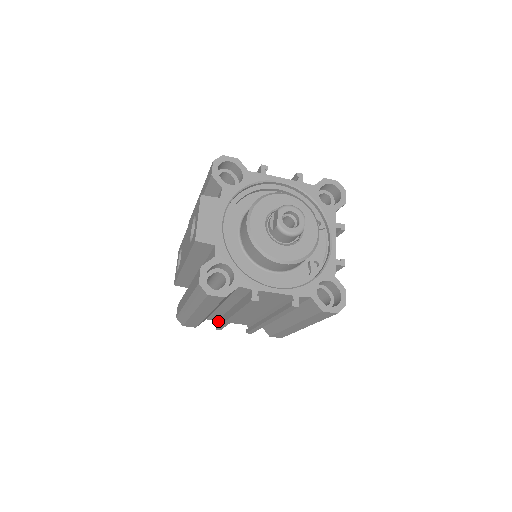
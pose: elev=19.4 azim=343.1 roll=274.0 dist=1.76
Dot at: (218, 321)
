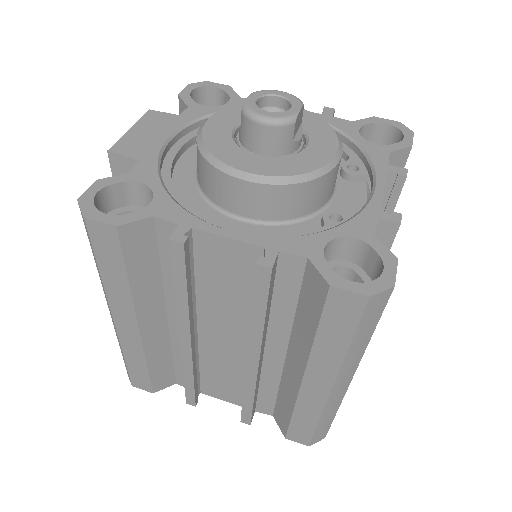
Dot at: occluded
